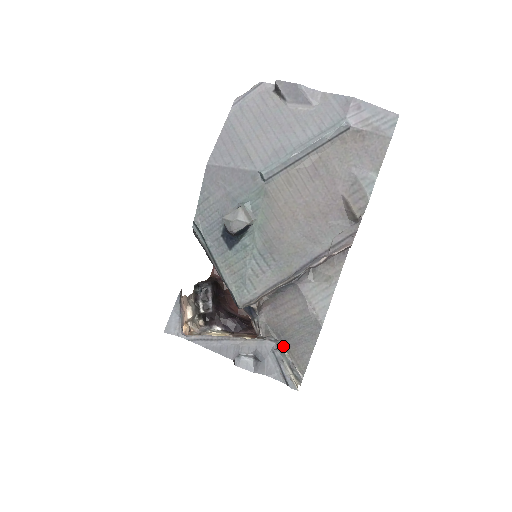
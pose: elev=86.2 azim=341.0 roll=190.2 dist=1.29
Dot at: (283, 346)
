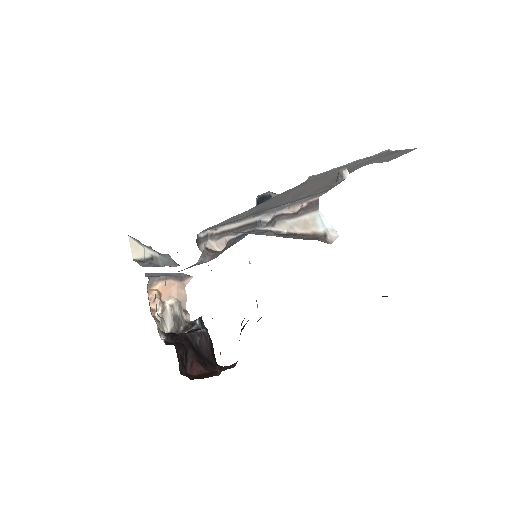
Dot at: (175, 266)
